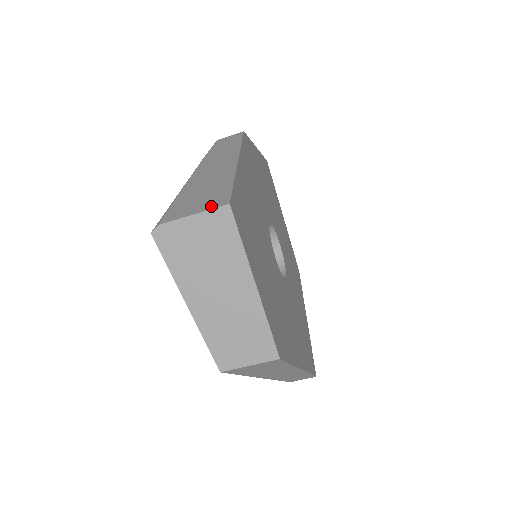
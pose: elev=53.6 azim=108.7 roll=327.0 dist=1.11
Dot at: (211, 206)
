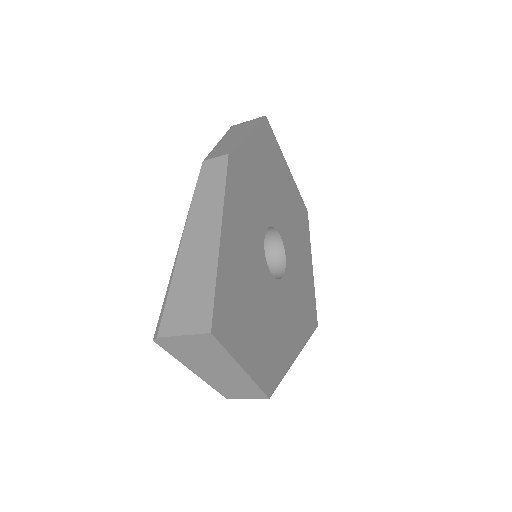
Dot at: (196, 329)
